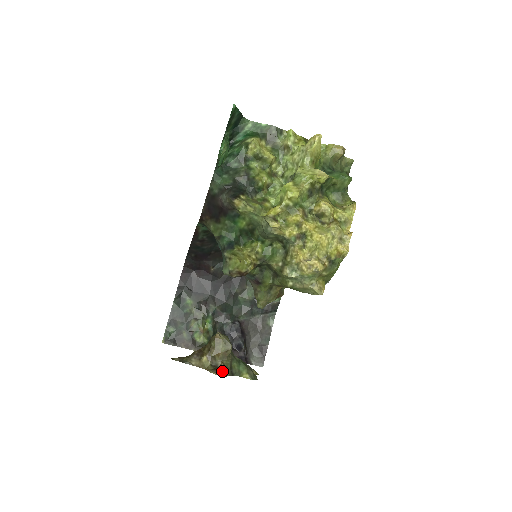
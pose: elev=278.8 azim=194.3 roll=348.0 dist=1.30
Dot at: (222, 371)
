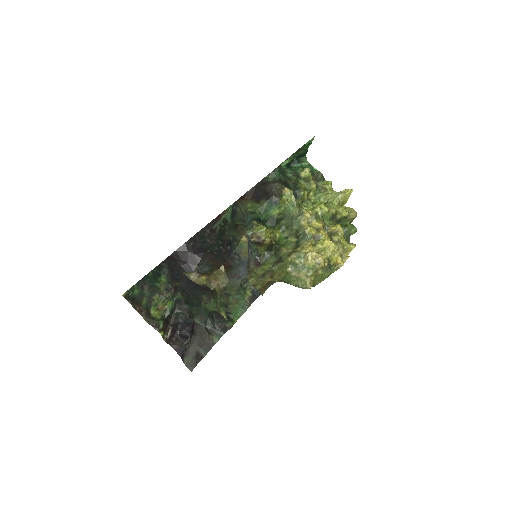
Dot at: (217, 289)
